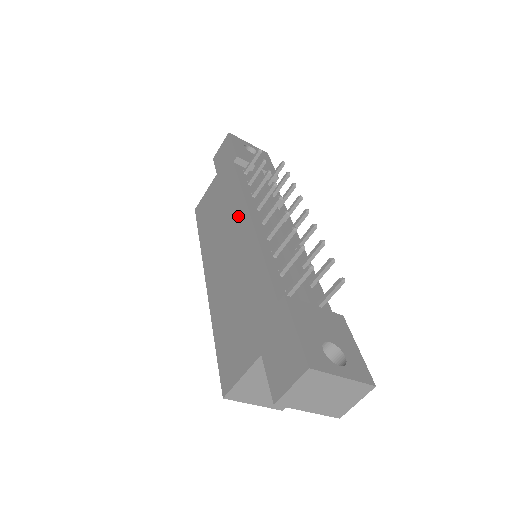
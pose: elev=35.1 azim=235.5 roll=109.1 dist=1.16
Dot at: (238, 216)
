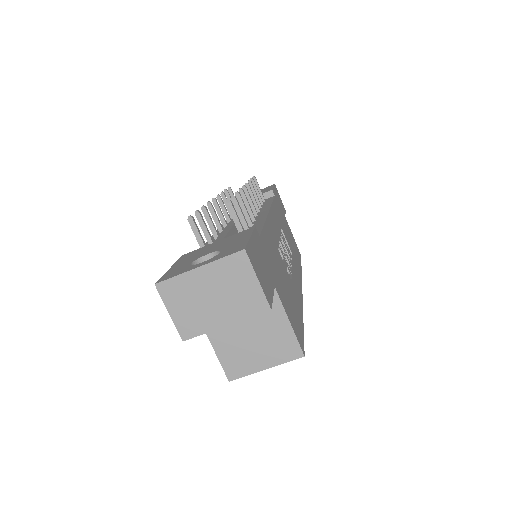
Dot at: occluded
